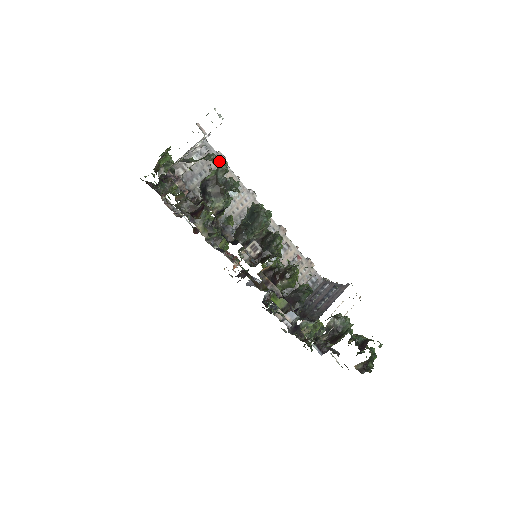
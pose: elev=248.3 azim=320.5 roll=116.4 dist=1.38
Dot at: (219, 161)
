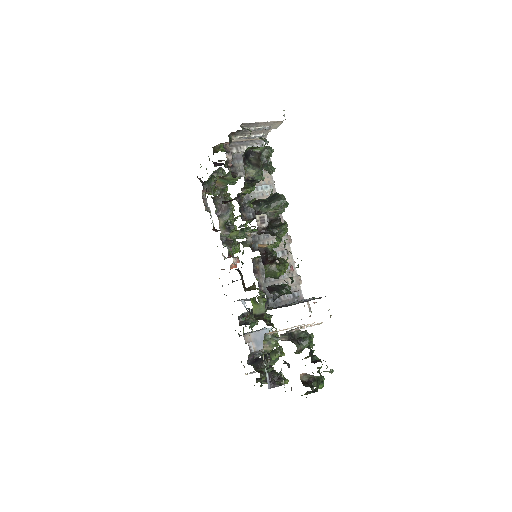
Dot at: occluded
